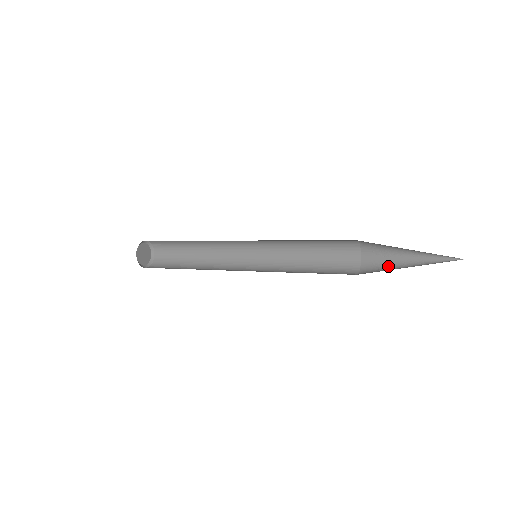
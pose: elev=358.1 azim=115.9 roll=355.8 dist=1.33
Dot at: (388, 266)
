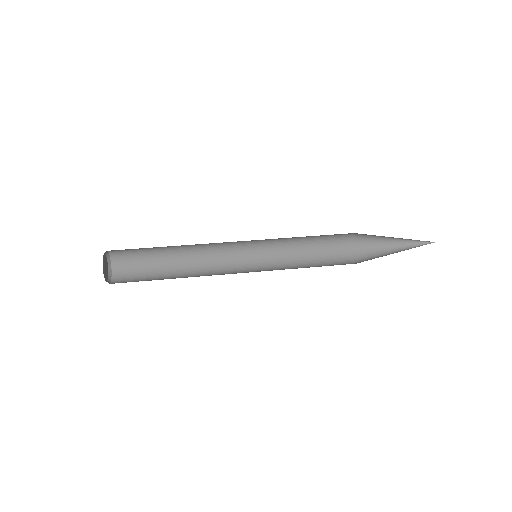
Dot at: (375, 241)
